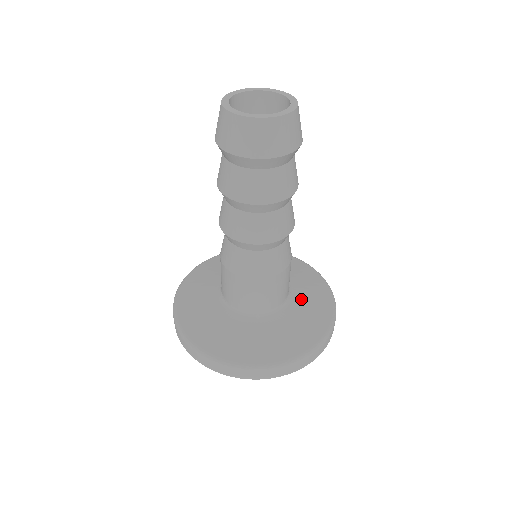
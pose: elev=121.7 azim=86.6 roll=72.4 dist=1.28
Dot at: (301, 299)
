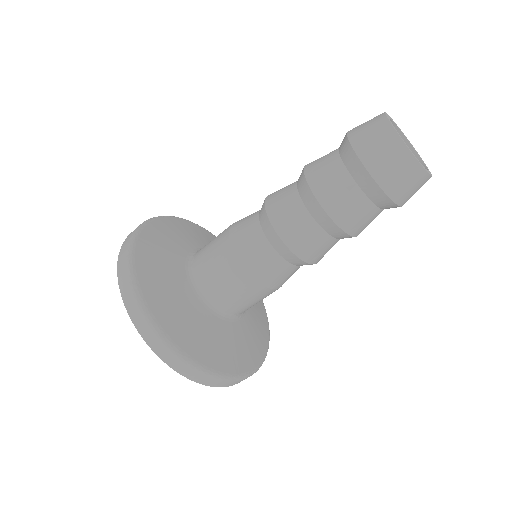
Dot at: (242, 331)
